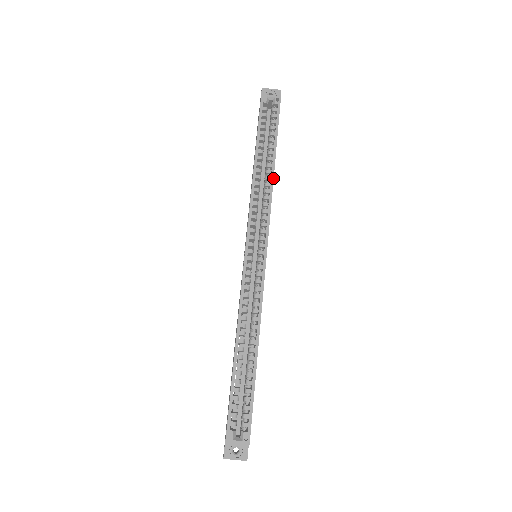
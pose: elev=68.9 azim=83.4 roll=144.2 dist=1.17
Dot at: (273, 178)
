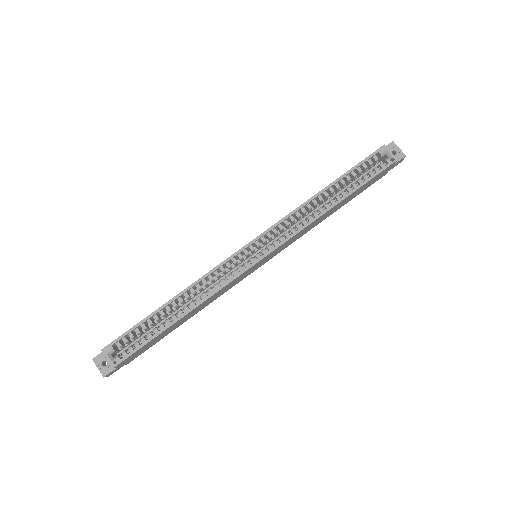
Dot at: (324, 213)
